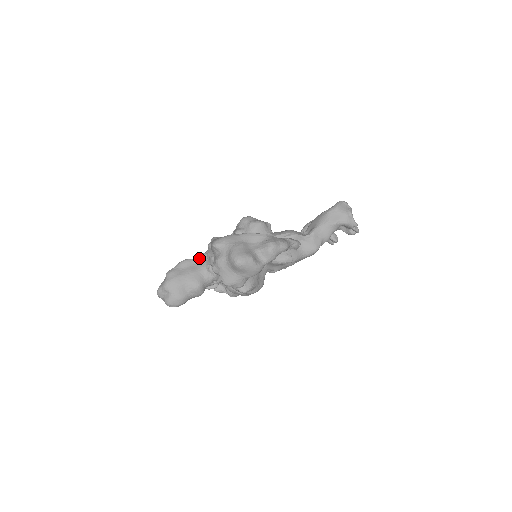
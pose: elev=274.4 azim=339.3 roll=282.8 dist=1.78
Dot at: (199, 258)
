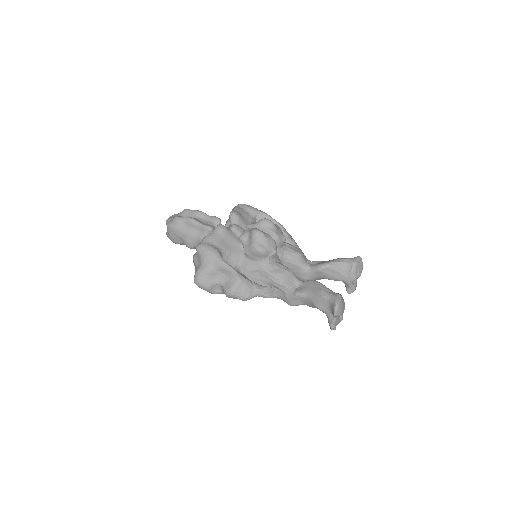
Dot at: (202, 228)
